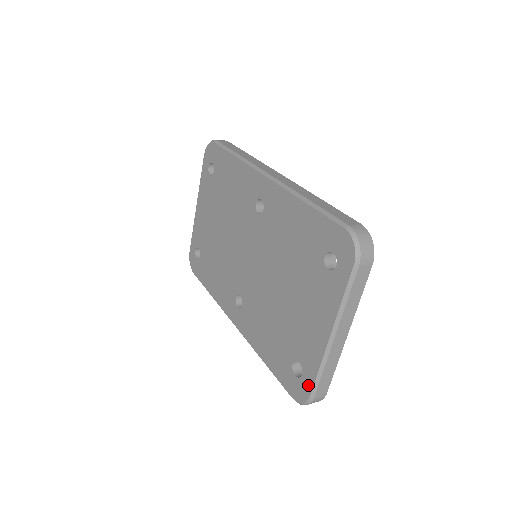
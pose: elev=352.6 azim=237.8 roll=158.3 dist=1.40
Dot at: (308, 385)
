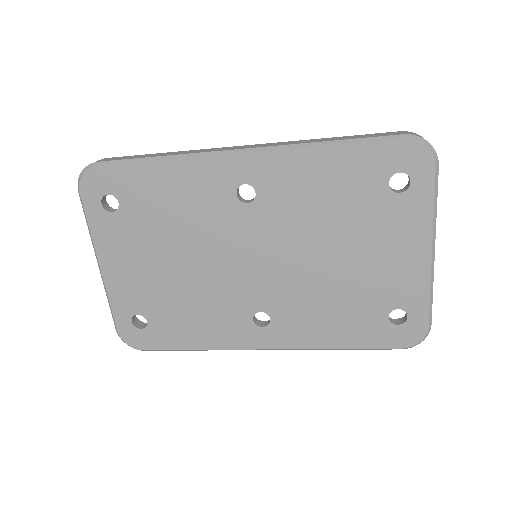
Dot at: (421, 319)
